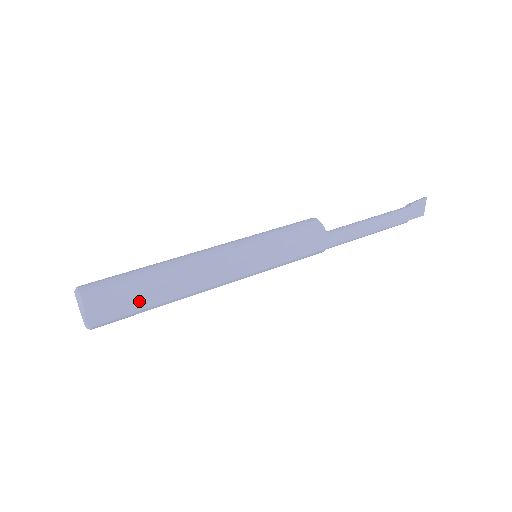
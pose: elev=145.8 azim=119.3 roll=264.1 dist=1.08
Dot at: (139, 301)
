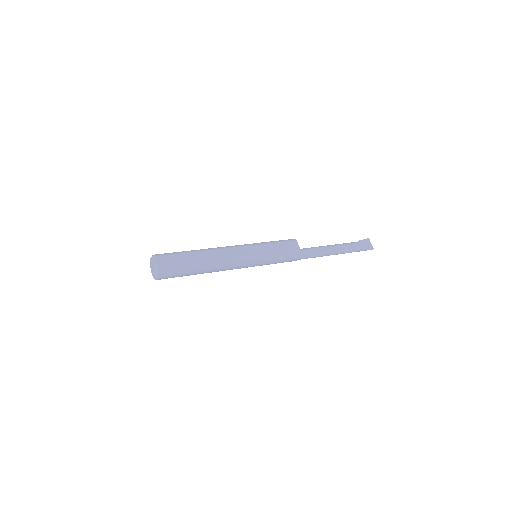
Dot at: (184, 258)
